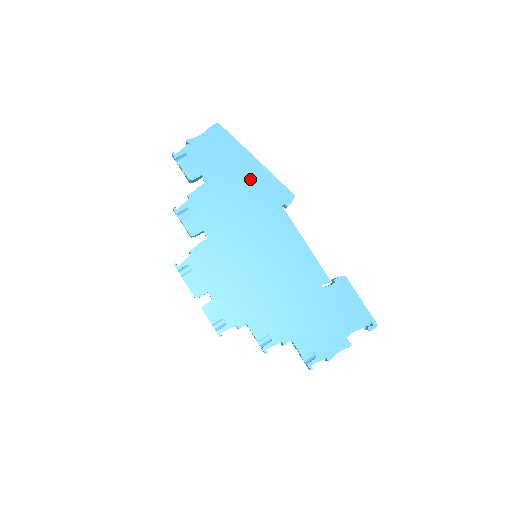
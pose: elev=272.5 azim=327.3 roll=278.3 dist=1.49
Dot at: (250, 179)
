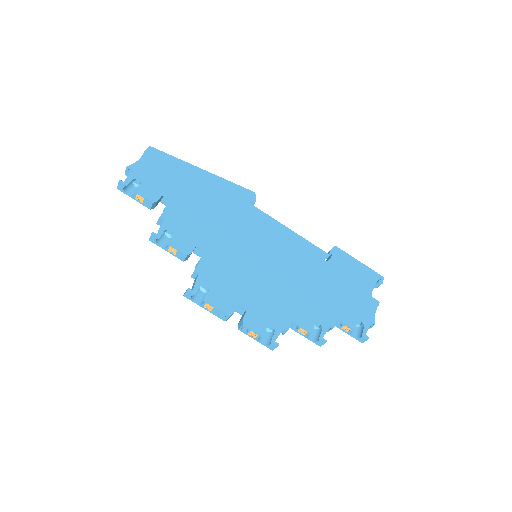
Dot at: (209, 188)
